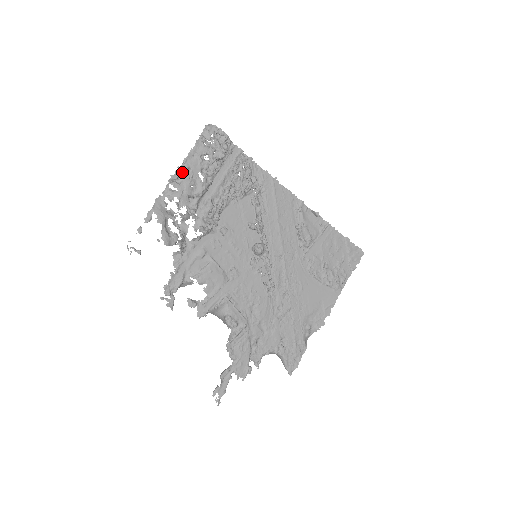
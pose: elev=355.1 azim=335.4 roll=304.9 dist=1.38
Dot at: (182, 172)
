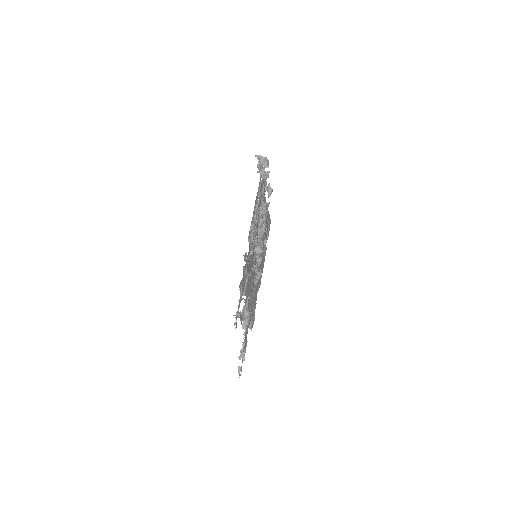
Dot at: (257, 211)
